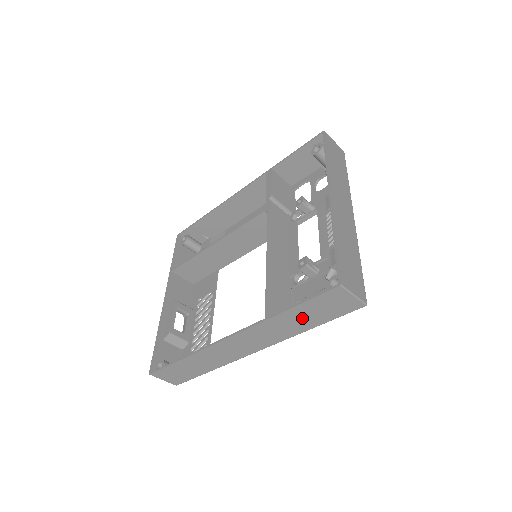
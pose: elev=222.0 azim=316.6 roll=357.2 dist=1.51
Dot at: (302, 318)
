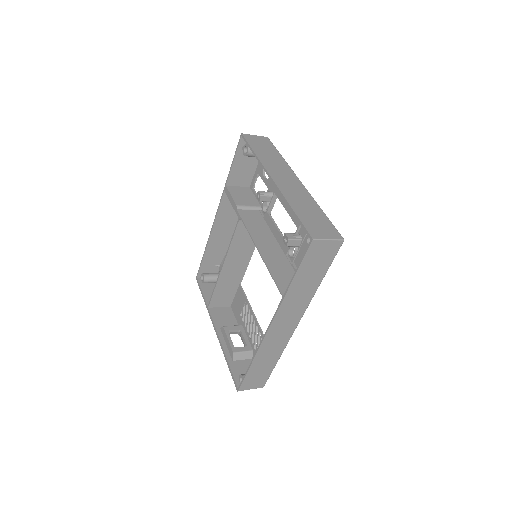
Dot at: (307, 279)
